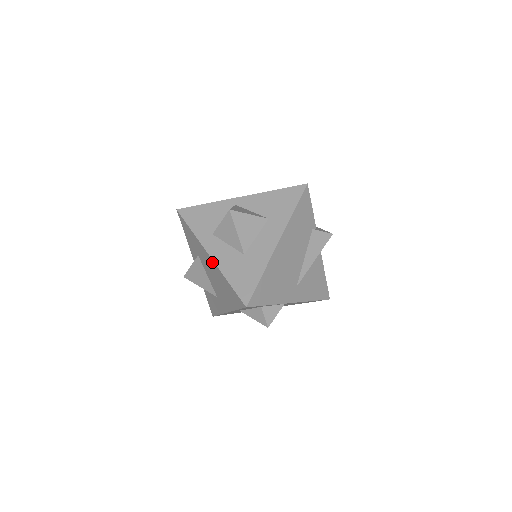
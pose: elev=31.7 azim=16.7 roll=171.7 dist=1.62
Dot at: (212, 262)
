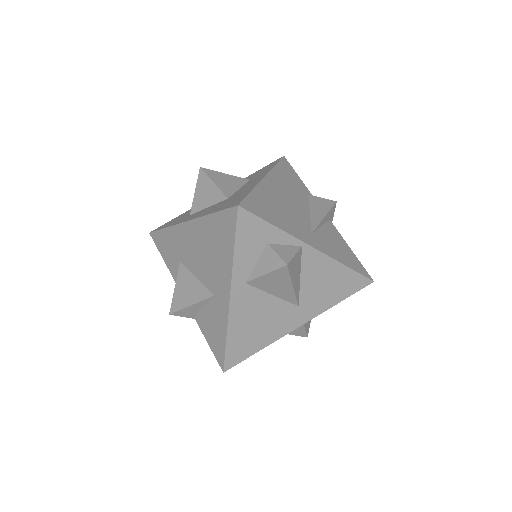
Dot at: (192, 225)
